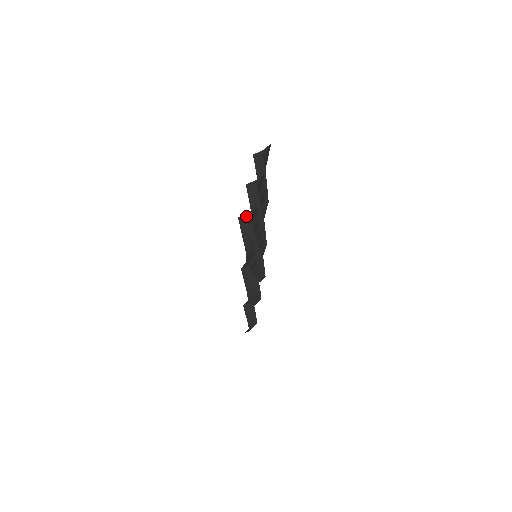
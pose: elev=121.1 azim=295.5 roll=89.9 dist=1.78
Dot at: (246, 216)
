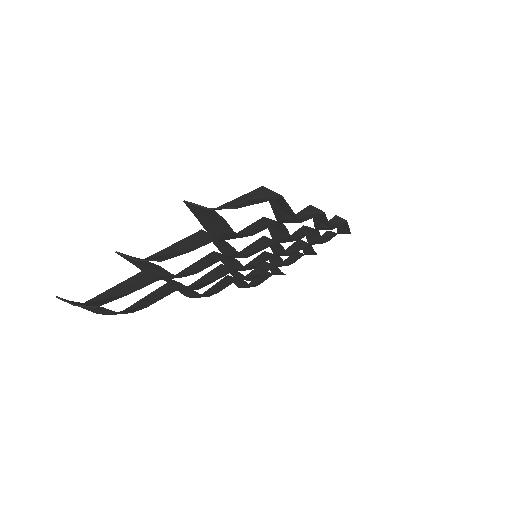
Dot at: (74, 302)
